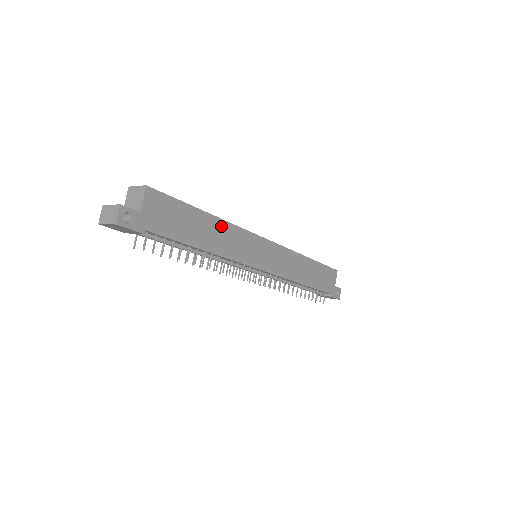
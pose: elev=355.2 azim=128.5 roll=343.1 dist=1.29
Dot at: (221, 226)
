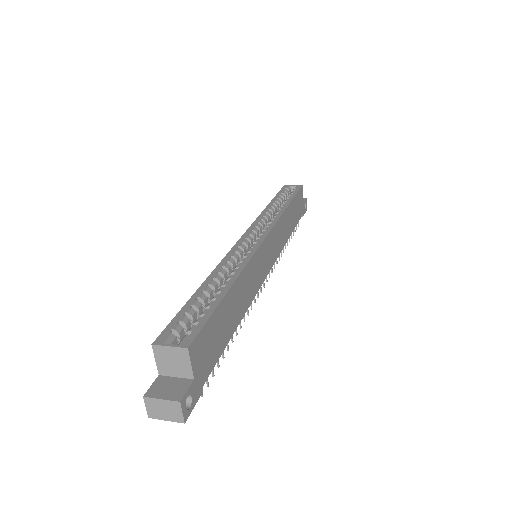
Dot at: (240, 282)
